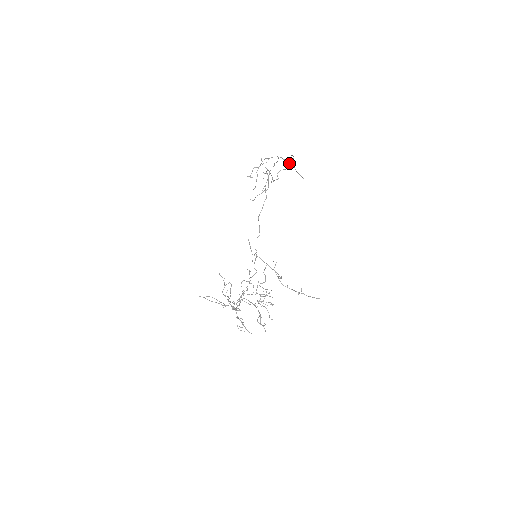
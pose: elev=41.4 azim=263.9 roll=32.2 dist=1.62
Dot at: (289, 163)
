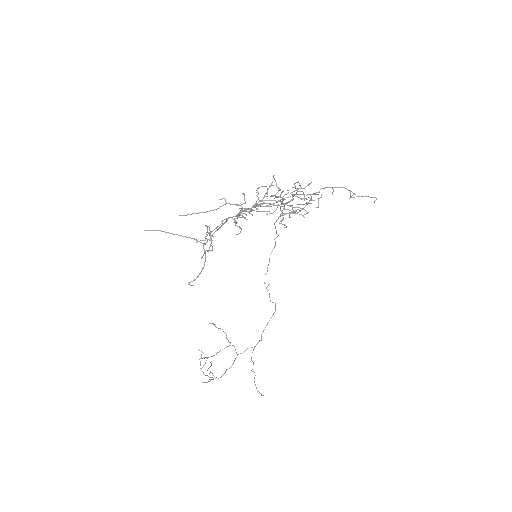
Dot at: (251, 359)
